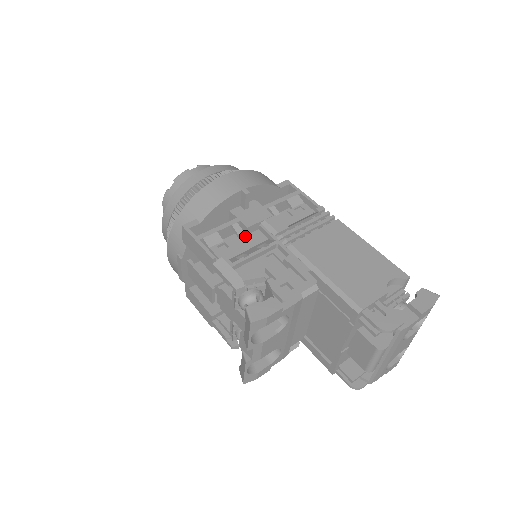
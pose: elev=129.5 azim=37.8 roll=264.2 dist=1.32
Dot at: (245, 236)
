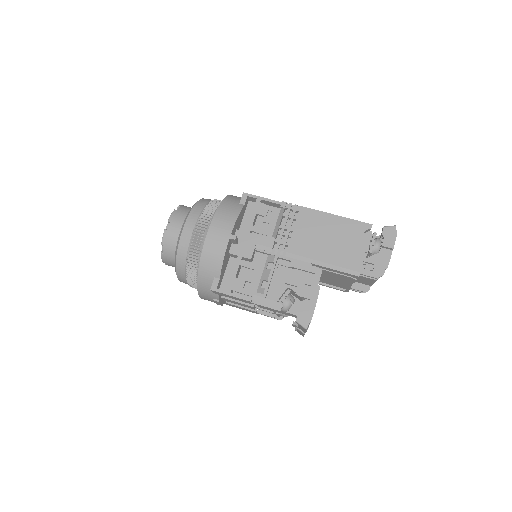
Dot at: (254, 266)
